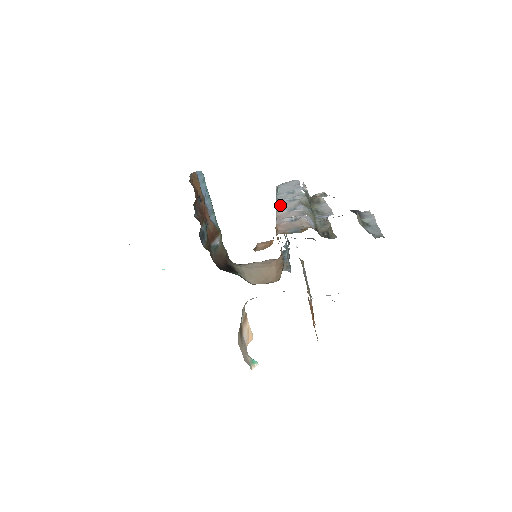
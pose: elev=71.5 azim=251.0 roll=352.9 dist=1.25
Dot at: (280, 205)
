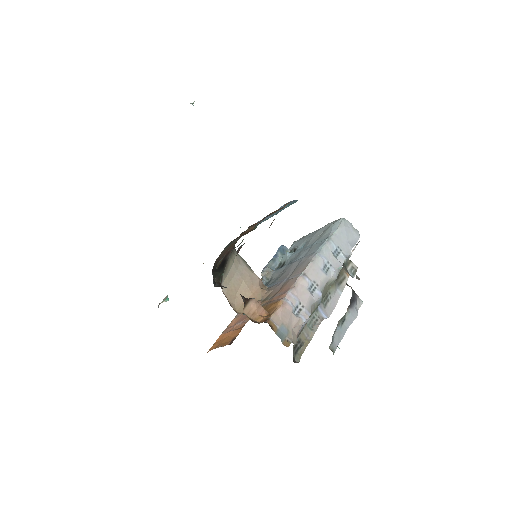
Dot at: (314, 265)
